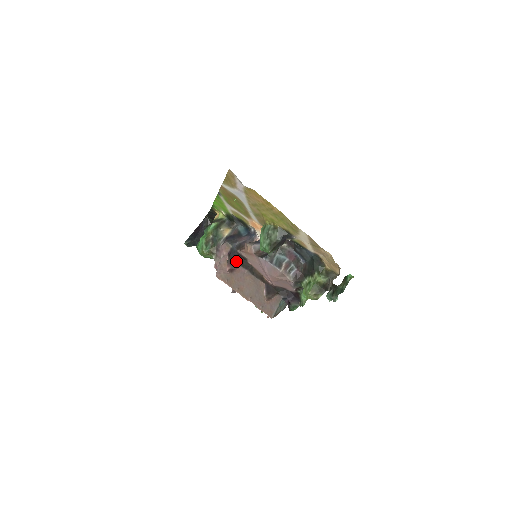
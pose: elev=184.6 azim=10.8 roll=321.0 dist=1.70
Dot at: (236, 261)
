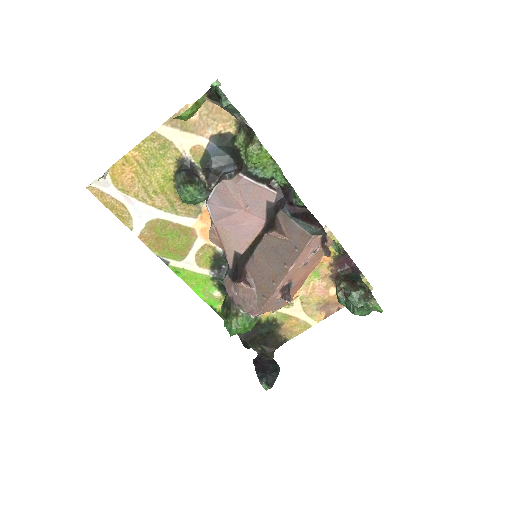
Dot at: (239, 271)
